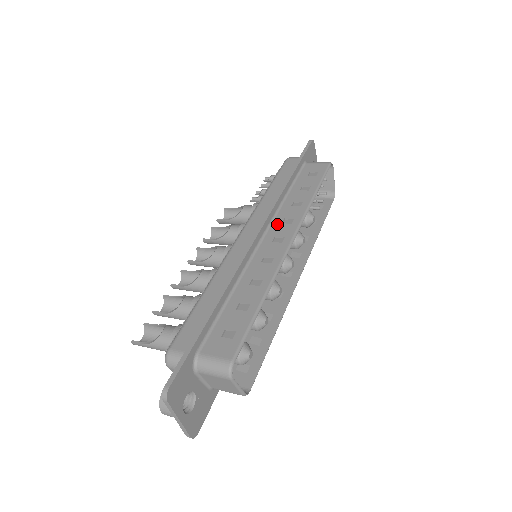
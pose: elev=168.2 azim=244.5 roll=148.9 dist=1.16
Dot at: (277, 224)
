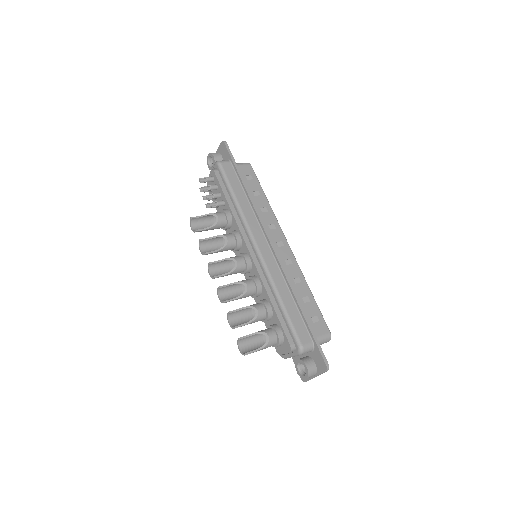
Dot at: (268, 231)
